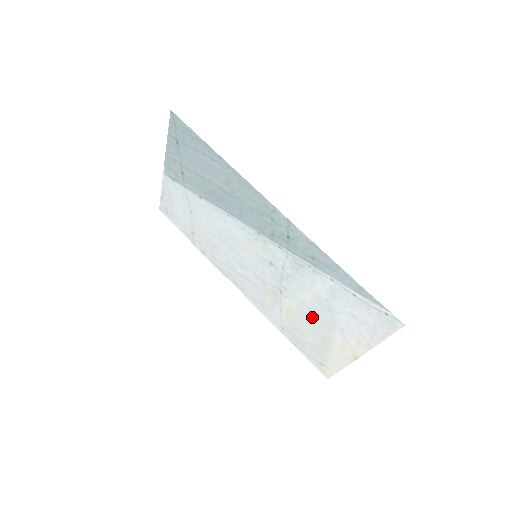
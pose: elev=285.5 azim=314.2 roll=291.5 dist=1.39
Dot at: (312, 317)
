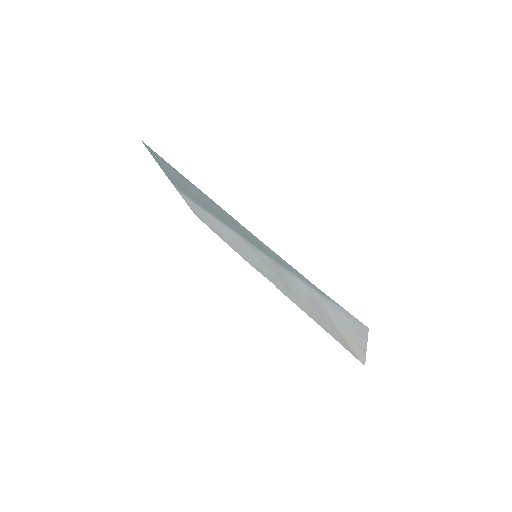
Dot at: (317, 311)
